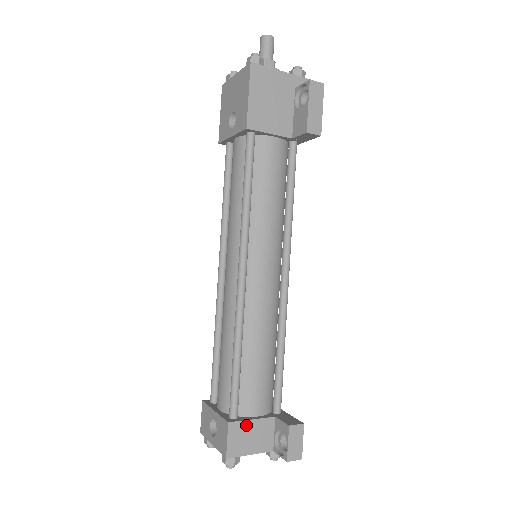
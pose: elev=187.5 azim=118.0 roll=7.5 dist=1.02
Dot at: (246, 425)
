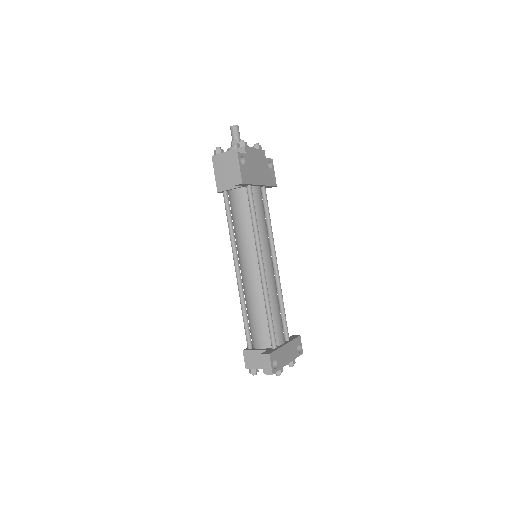
Dot at: (252, 353)
